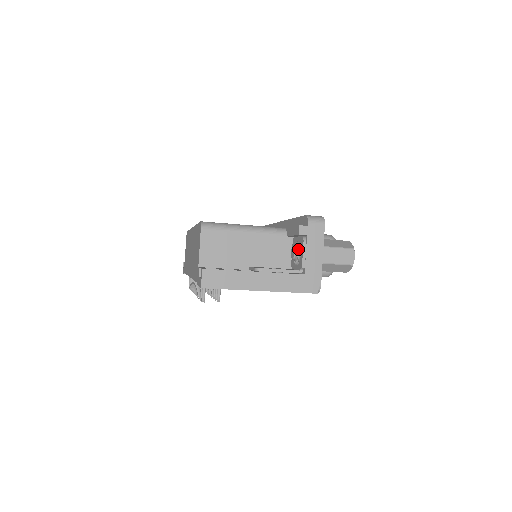
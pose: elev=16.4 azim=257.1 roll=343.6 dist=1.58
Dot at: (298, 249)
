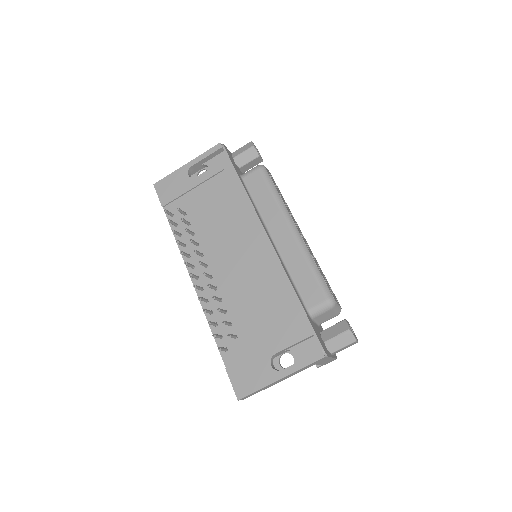
Dot at: occluded
